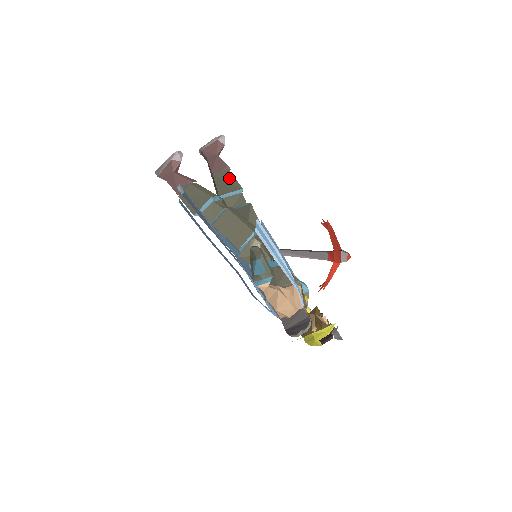
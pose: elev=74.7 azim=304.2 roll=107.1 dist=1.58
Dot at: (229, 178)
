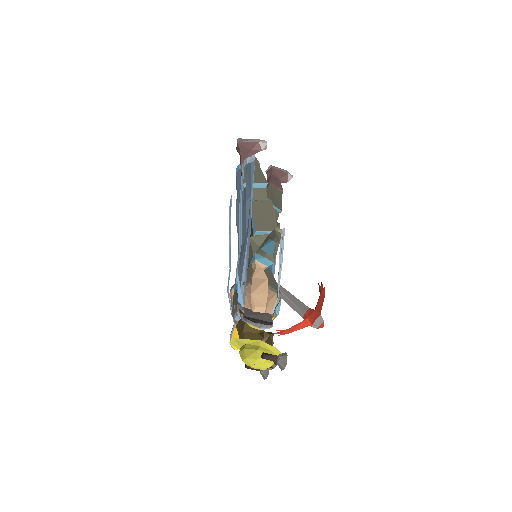
Dot at: (278, 197)
